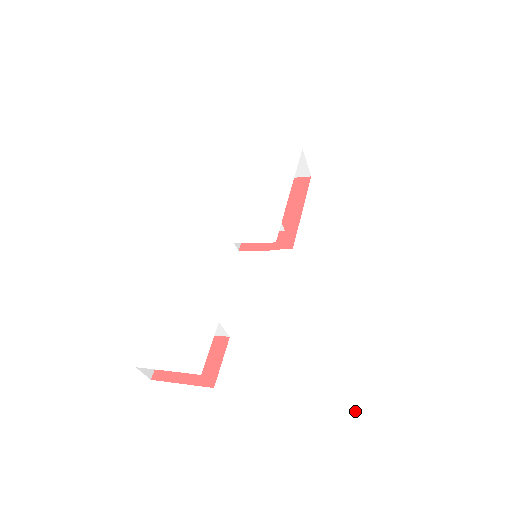
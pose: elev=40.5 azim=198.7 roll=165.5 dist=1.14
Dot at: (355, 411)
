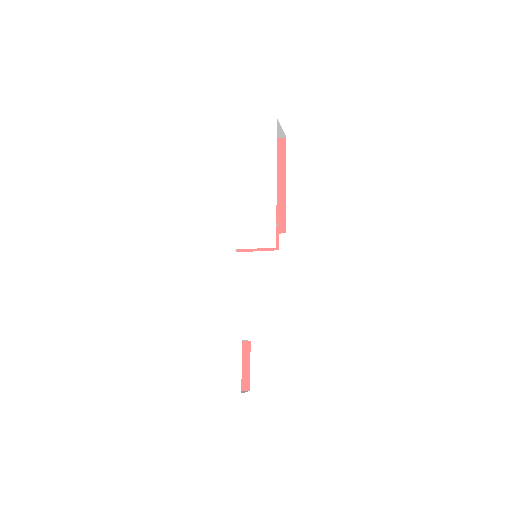
Dot at: (381, 416)
